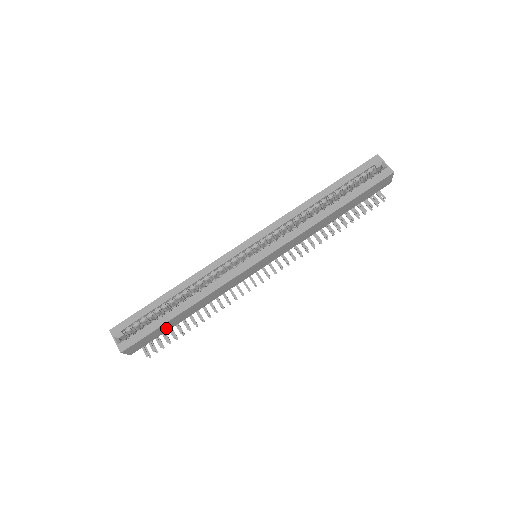
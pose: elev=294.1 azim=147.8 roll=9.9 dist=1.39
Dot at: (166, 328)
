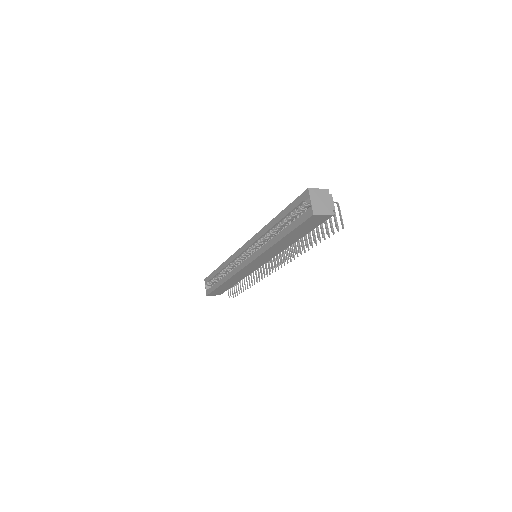
Dot at: (225, 288)
